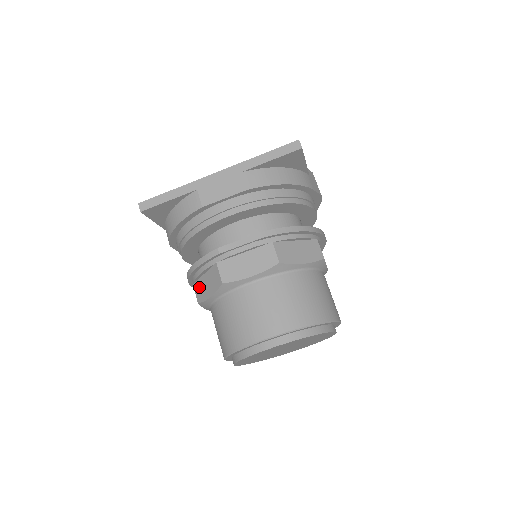
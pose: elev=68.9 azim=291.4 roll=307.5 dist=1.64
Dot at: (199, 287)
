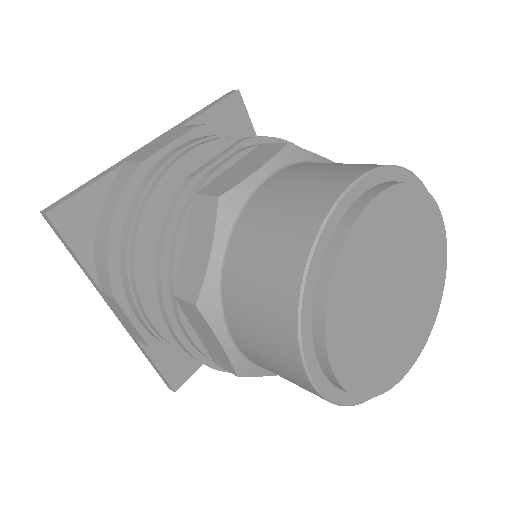
Dot at: (185, 277)
